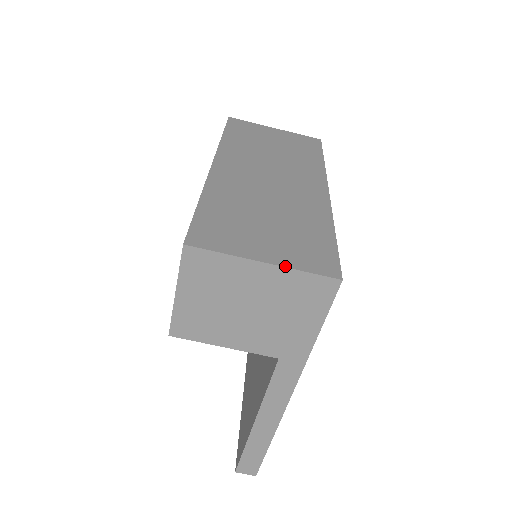
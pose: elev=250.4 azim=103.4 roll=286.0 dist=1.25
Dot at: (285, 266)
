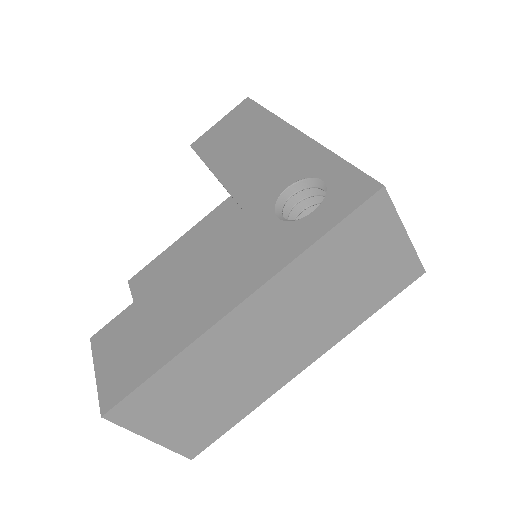
Dot at: (163, 446)
